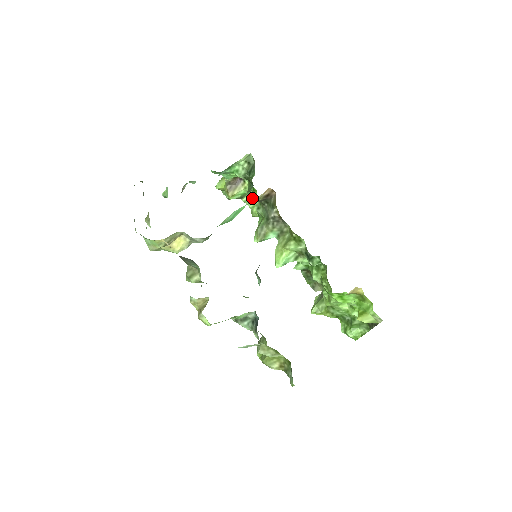
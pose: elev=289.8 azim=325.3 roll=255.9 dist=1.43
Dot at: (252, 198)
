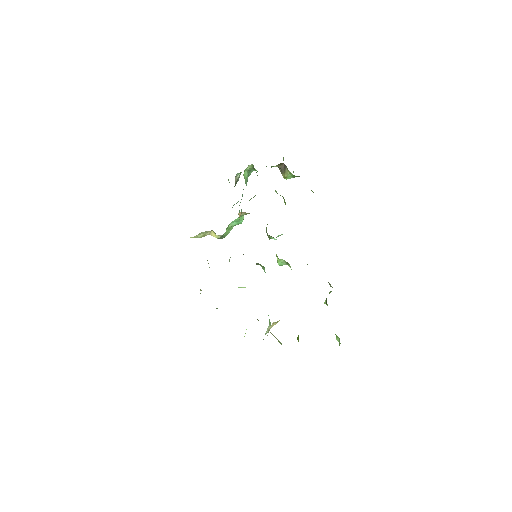
Dot at: occluded
